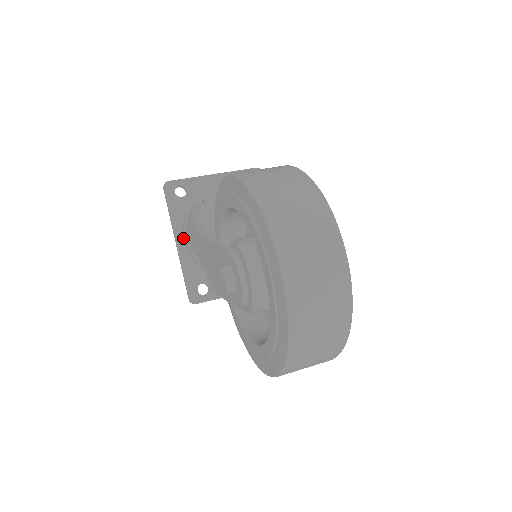
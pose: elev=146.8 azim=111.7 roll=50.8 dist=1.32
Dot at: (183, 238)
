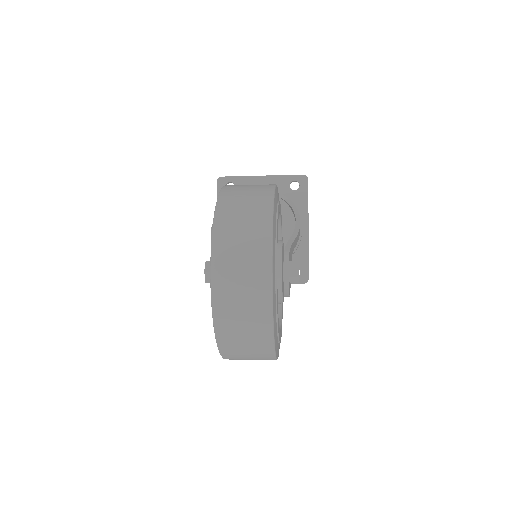
Dot at: occluded
